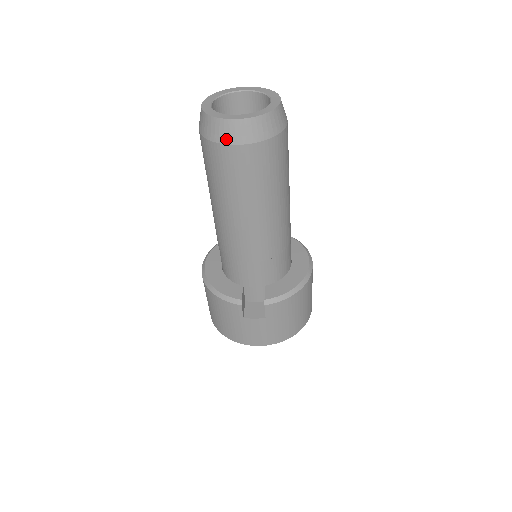
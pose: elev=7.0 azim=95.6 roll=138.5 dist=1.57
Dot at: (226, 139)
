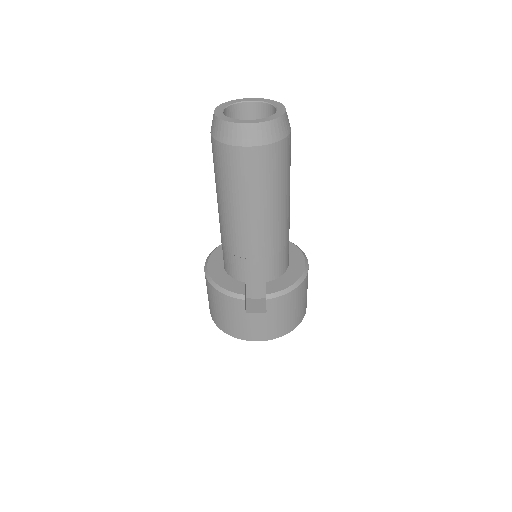
Dot at: (238, 141)
